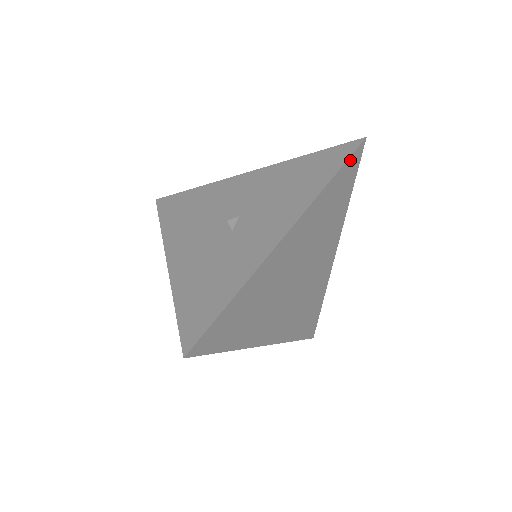
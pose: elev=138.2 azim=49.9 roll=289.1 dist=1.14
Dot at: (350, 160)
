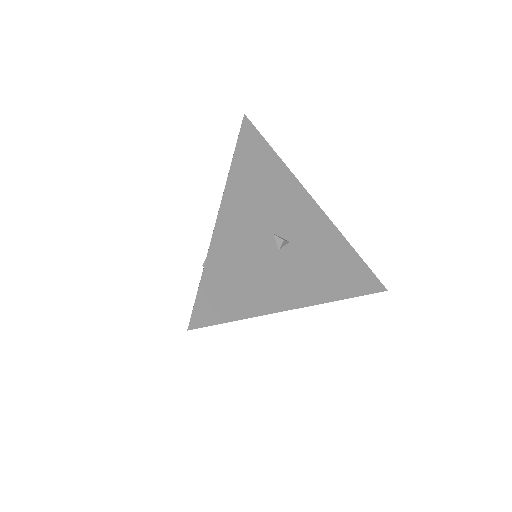
Dot at: (369, 293)
